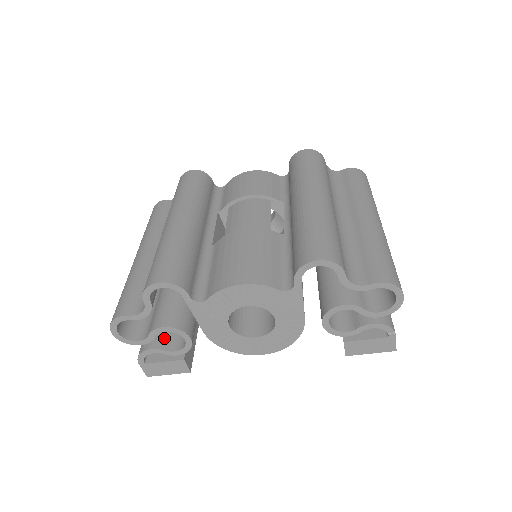
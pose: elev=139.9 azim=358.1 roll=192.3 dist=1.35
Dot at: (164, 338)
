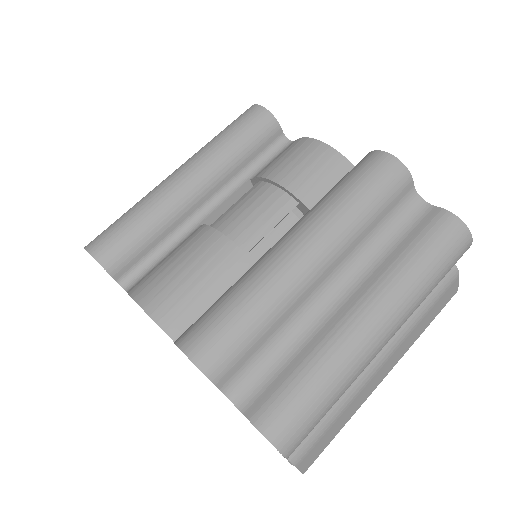
Dot at: occluded
